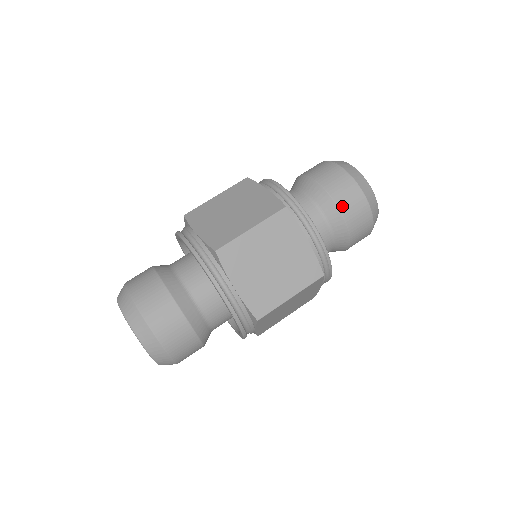
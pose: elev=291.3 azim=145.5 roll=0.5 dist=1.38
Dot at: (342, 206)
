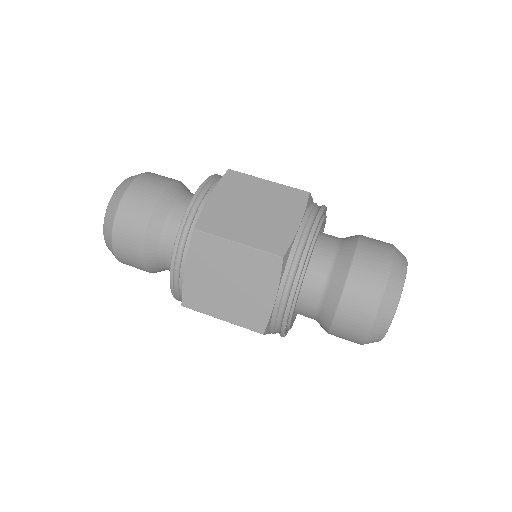
Dot at: (344, 304)
